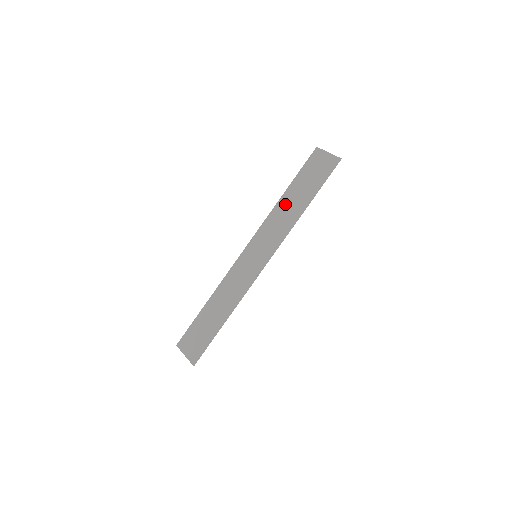
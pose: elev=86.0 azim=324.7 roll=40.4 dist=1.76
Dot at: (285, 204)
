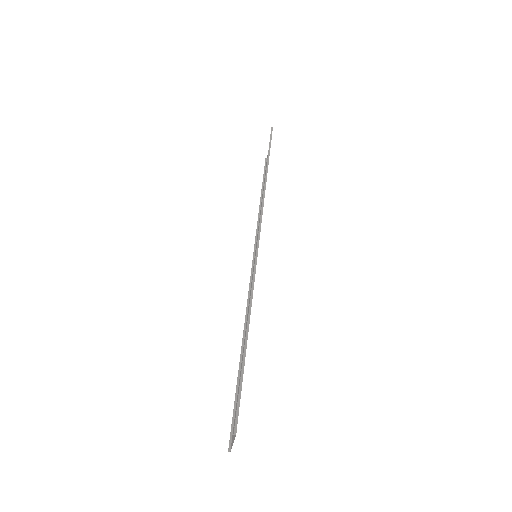
Dot at: occluded
